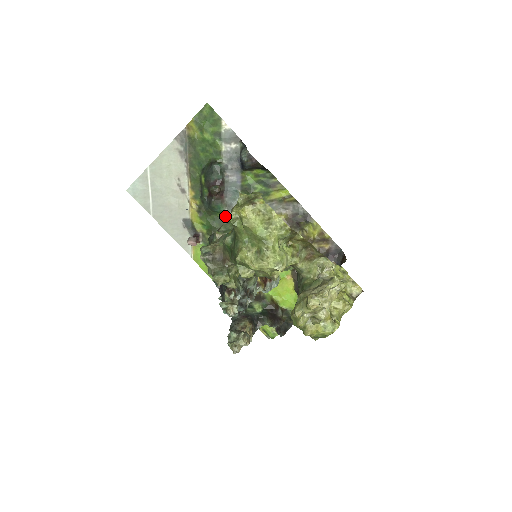
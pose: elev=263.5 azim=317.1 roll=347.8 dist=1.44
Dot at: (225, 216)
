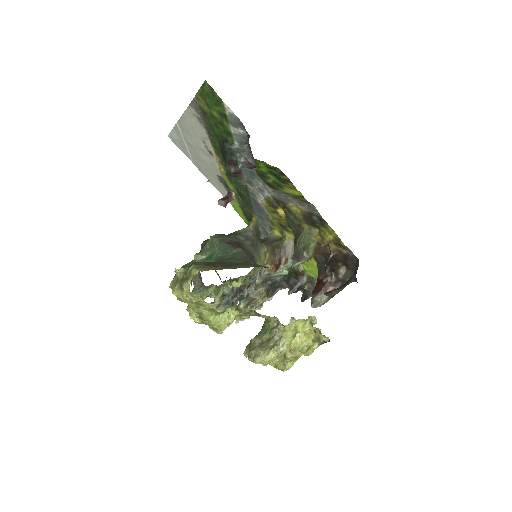
Dot at: (249, 188)
